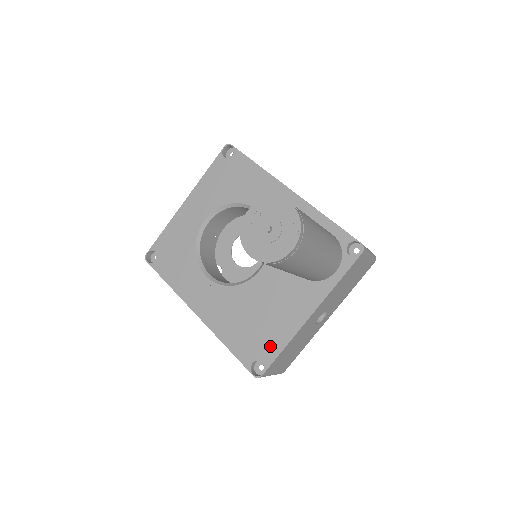
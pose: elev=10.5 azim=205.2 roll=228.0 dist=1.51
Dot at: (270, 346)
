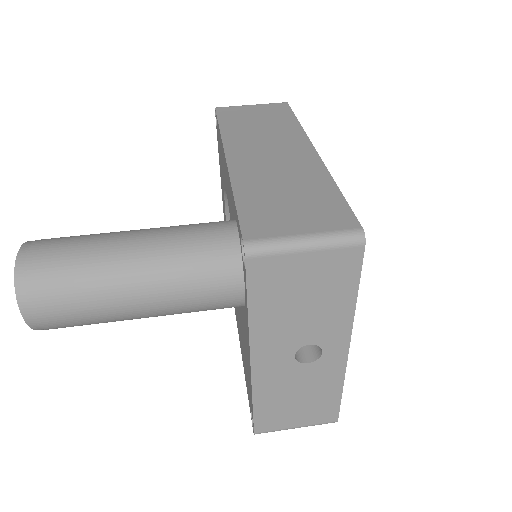
Dot at: (250, 394)
